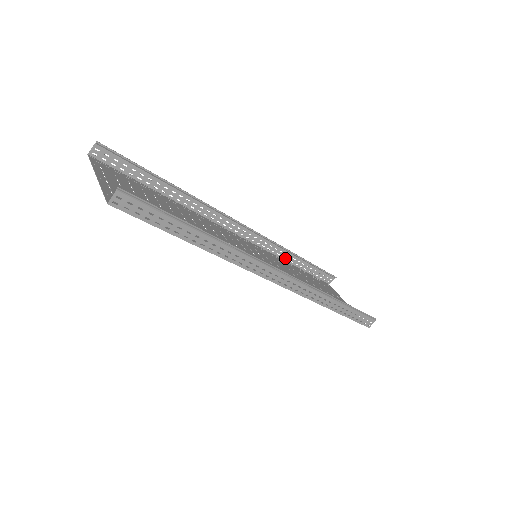
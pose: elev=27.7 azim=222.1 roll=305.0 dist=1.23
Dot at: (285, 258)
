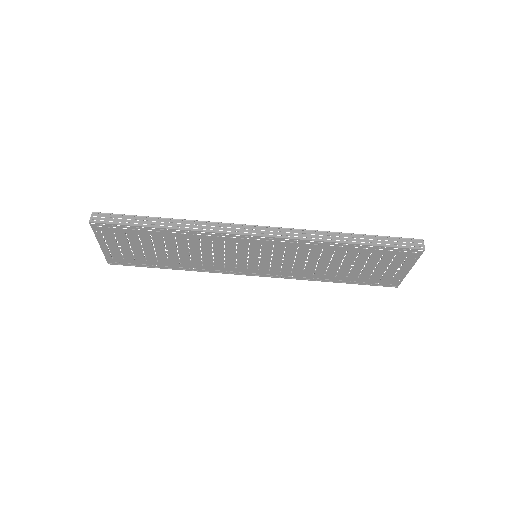
Dot at: (318, 279)
